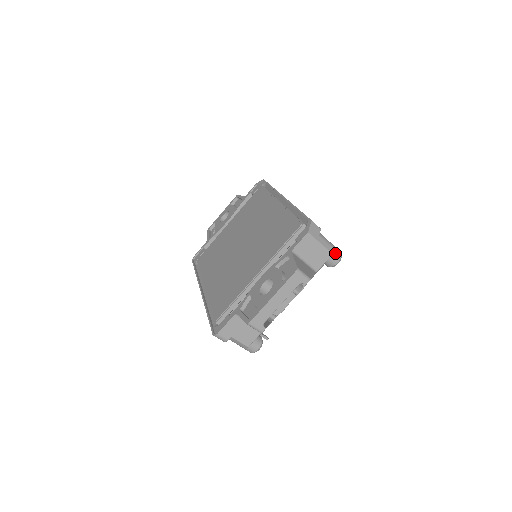
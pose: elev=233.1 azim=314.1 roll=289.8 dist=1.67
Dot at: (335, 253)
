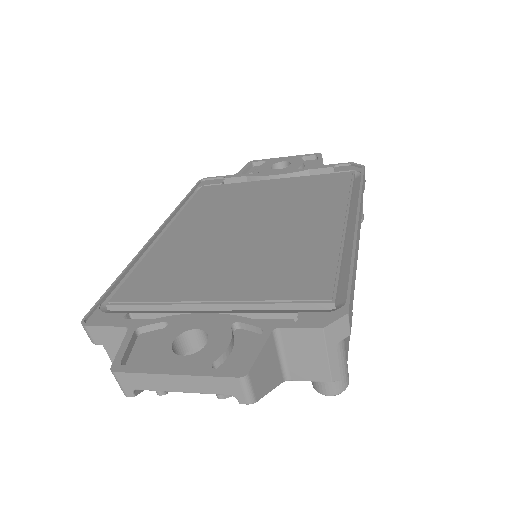
Dot at: (337, 382)
